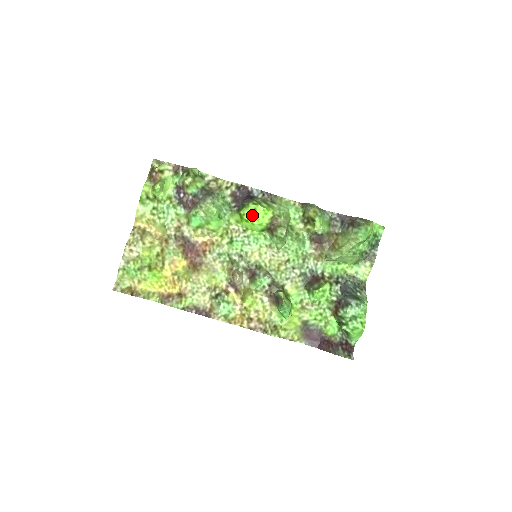
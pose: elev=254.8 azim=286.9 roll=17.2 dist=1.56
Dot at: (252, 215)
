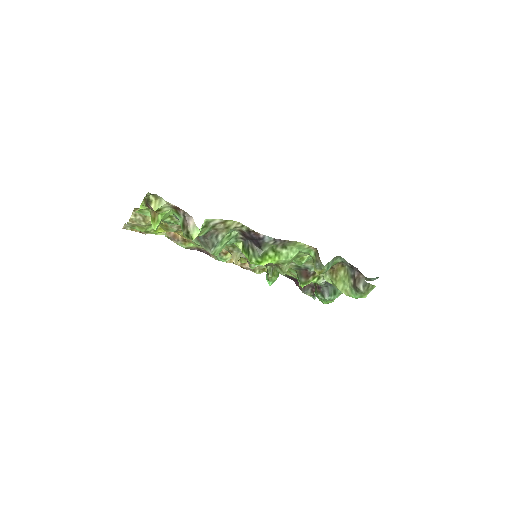
Dot at: occluded
